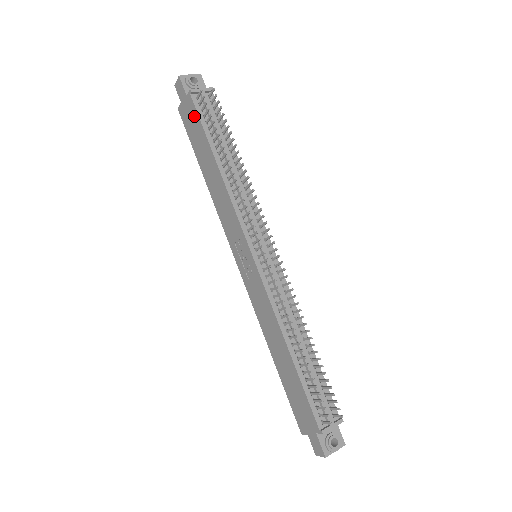
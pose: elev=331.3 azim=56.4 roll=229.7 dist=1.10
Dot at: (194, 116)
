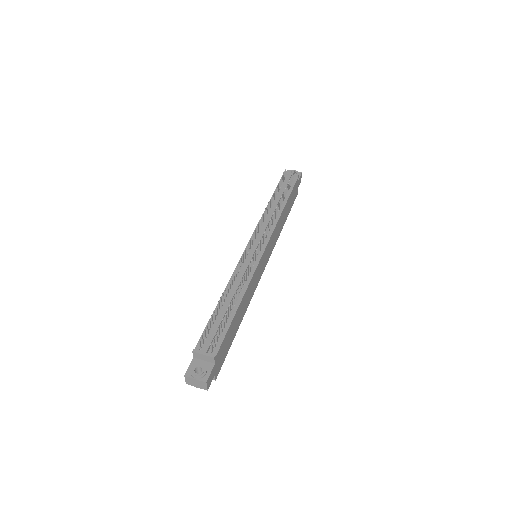
Dot at: occluded
